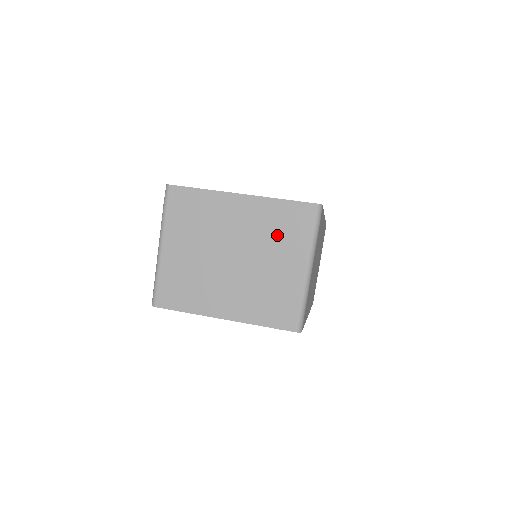
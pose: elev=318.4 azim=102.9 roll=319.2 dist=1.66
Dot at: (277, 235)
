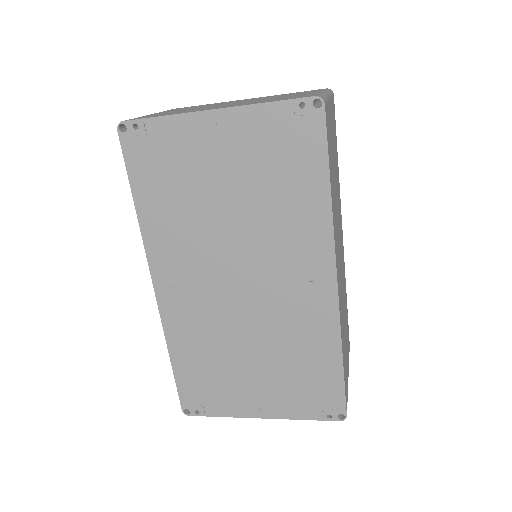
Dot at: (287, 94)
